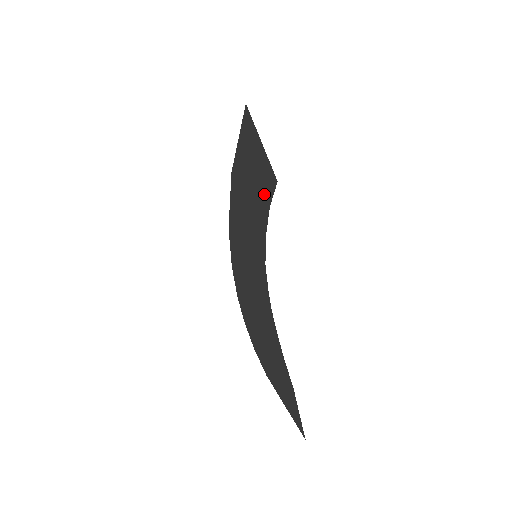
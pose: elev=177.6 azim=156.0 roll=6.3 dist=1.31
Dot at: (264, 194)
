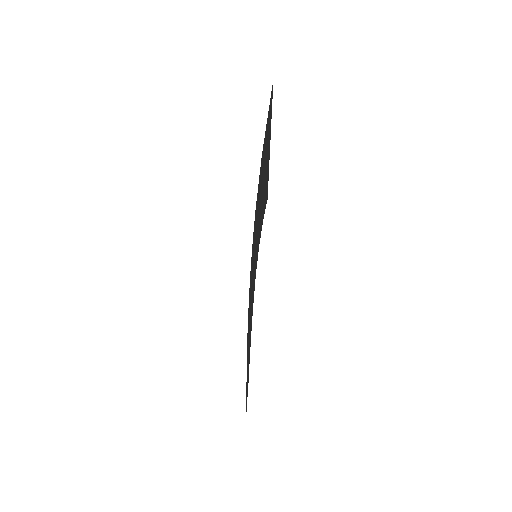
Dot at: (264, 202)
